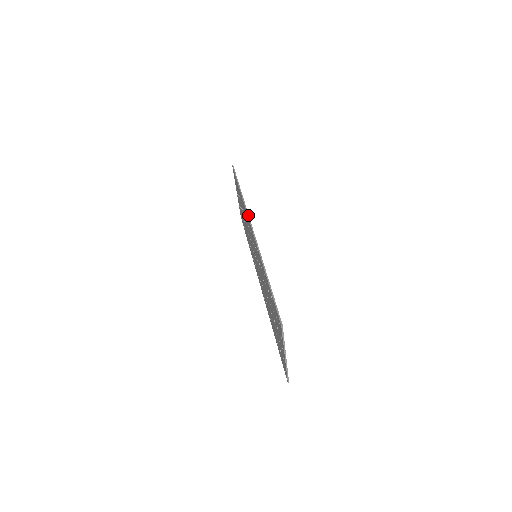
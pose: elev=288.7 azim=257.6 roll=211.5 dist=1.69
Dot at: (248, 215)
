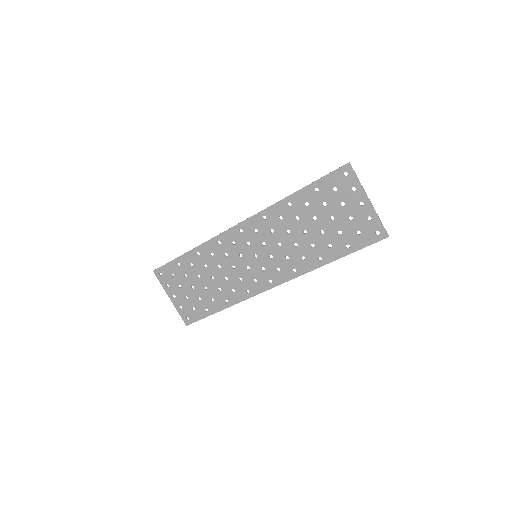
Dot at: (223, 232)
